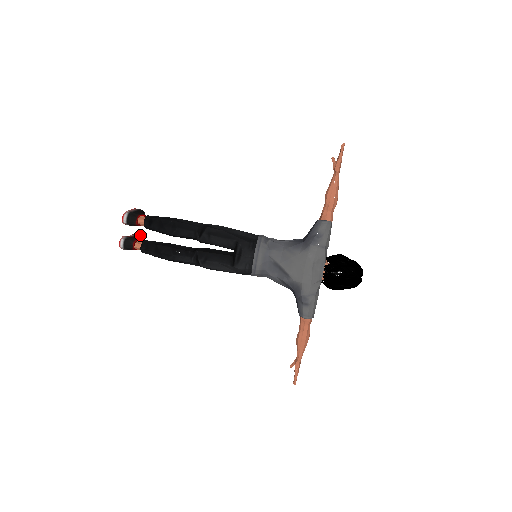
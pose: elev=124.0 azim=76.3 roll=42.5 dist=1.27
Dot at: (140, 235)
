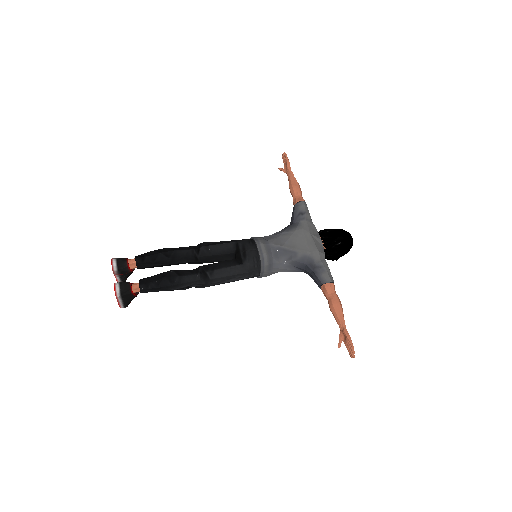
Dot at: occluded
